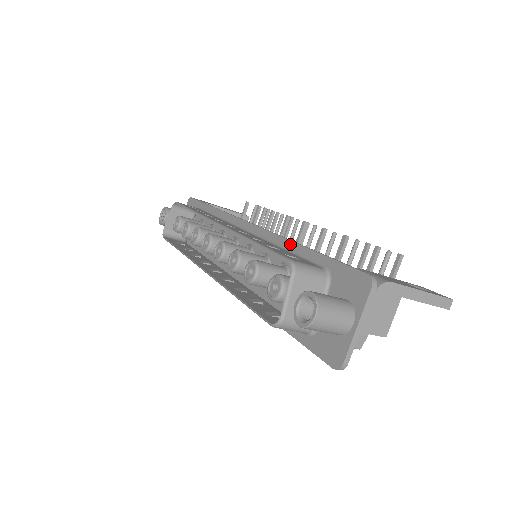
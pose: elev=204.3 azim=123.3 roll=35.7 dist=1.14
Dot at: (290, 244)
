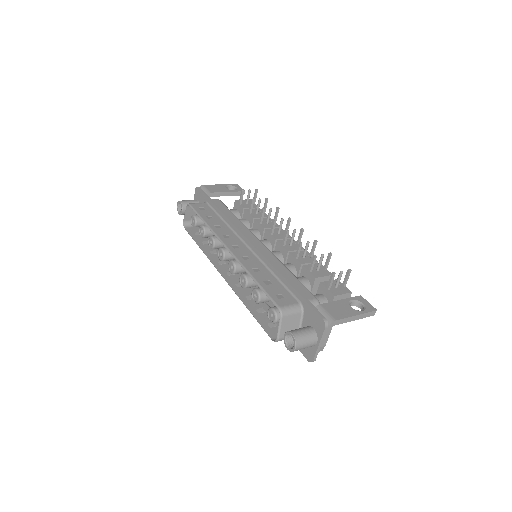
Dot at: (278, 274)
